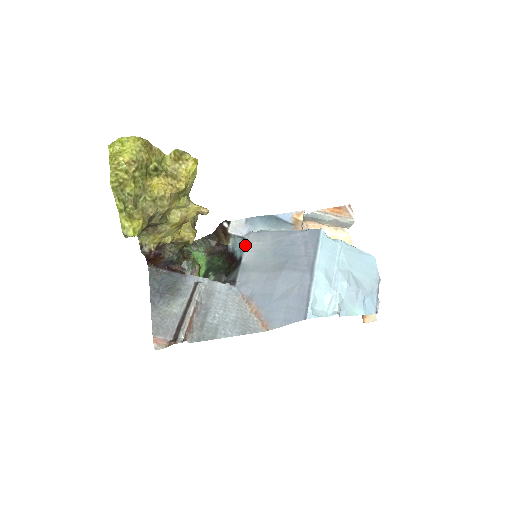
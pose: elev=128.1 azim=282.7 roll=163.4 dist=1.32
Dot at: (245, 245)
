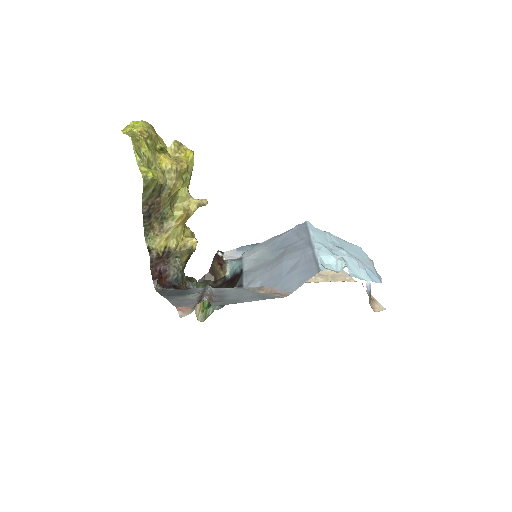
Dot at: (242, 261)
